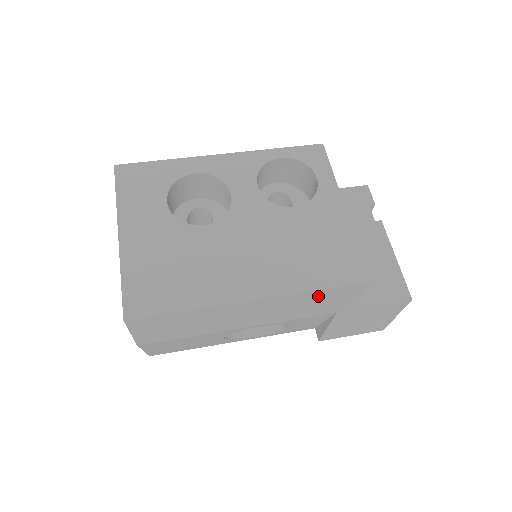
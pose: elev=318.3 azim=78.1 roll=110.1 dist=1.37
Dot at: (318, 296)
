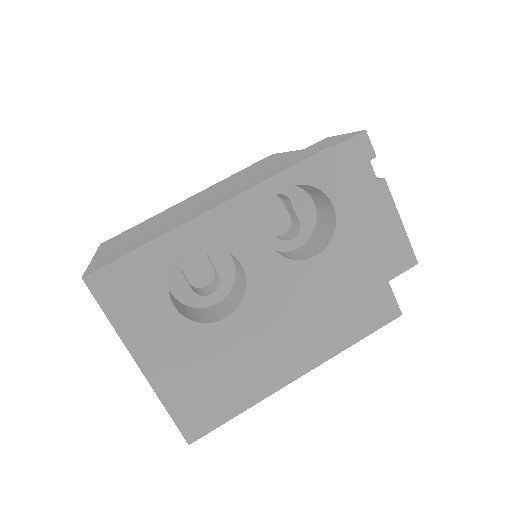
Dot at: occluded
